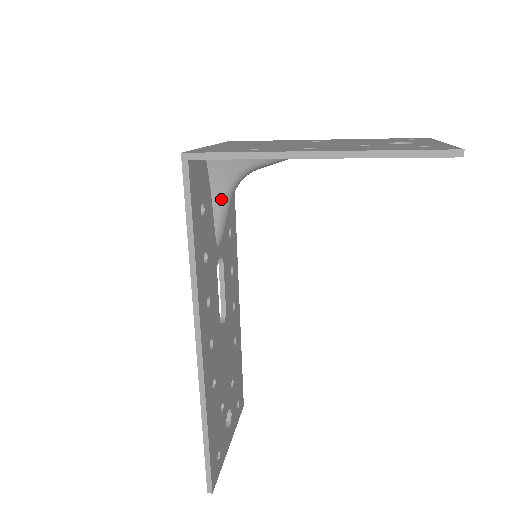
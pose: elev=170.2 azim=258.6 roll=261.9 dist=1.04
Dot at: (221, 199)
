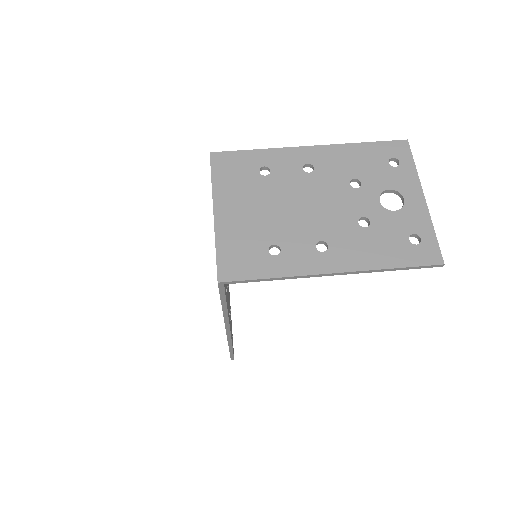
Dot at: occluded
